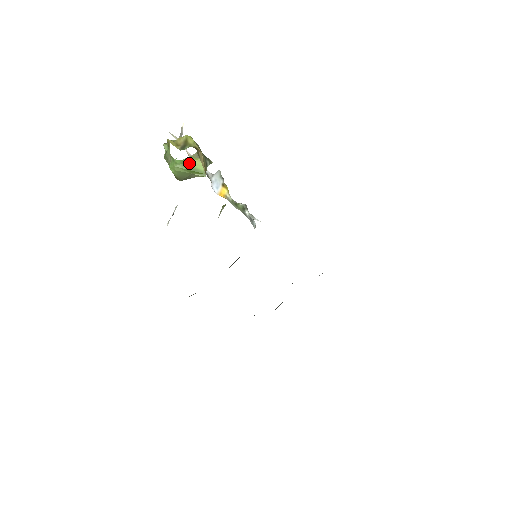
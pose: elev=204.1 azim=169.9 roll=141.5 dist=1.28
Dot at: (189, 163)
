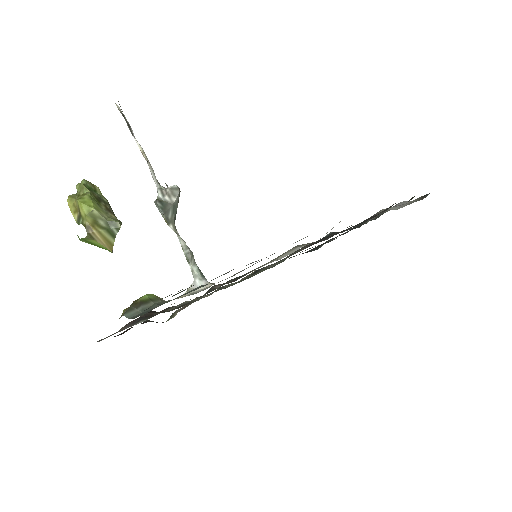
Dot at: (90, 241)
